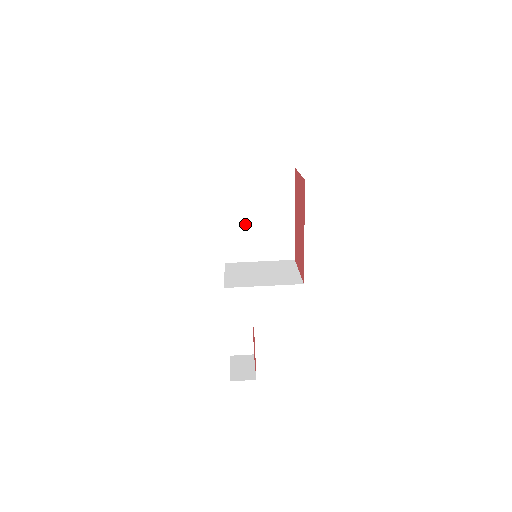
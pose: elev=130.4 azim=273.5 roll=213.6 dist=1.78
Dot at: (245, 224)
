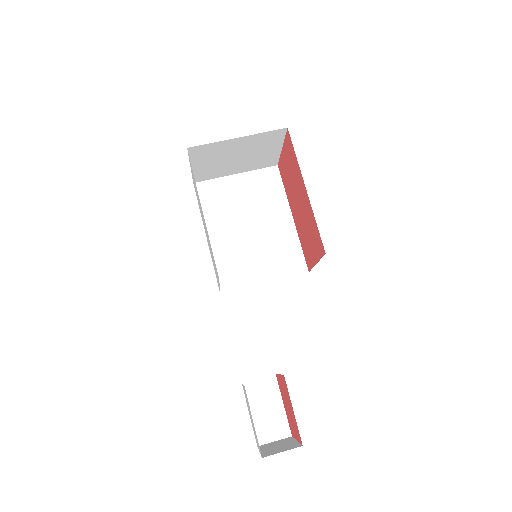
Dot at: (236, 239)
